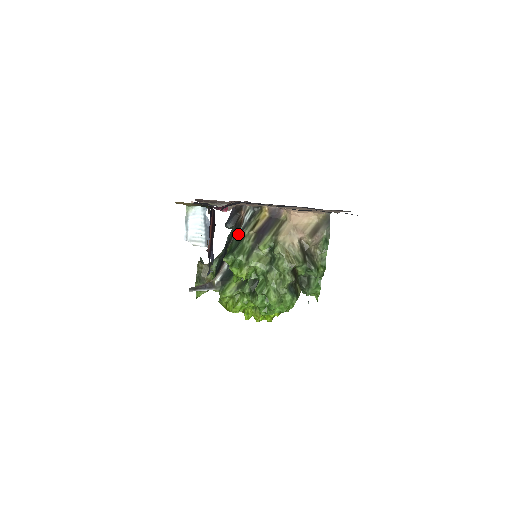
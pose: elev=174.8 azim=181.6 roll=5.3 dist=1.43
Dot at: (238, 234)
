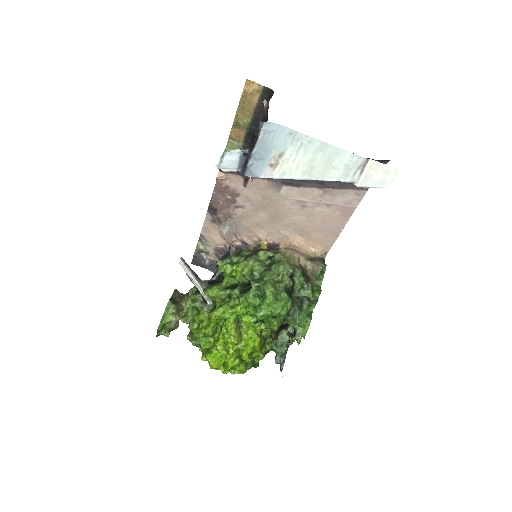
Dot at: occluded
